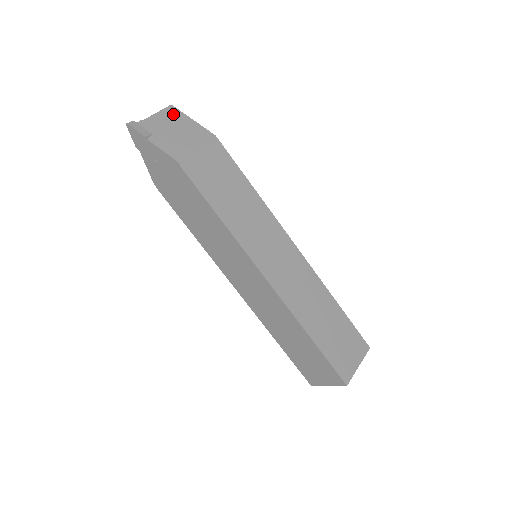
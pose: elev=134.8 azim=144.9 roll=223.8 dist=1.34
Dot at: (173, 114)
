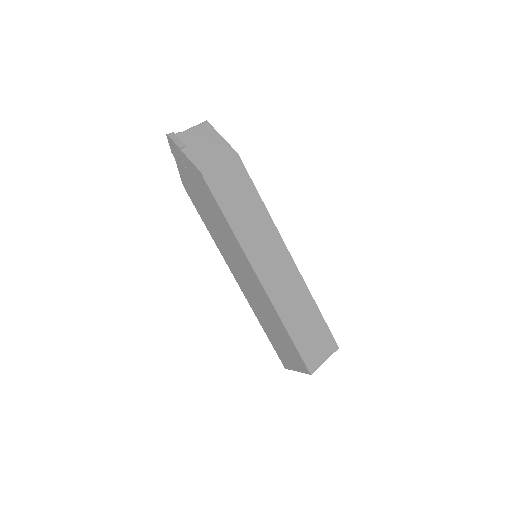
Dot at: (206, 129)
